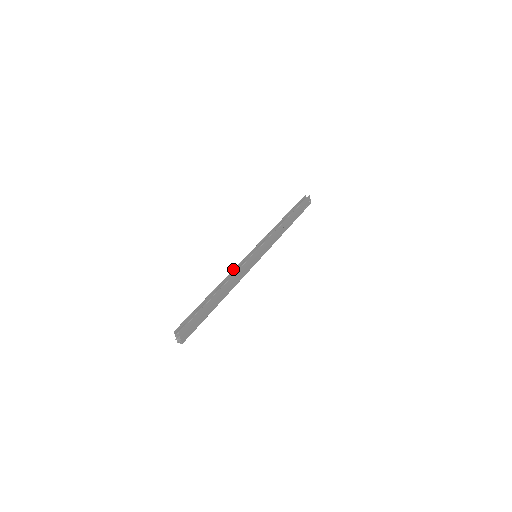
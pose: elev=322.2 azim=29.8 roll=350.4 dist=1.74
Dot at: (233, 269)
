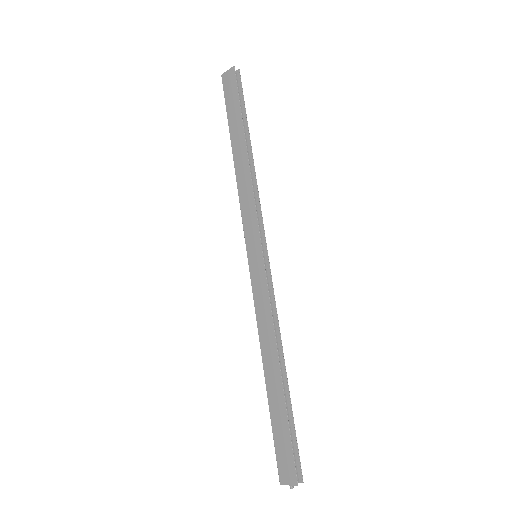
Dot at: occluded
